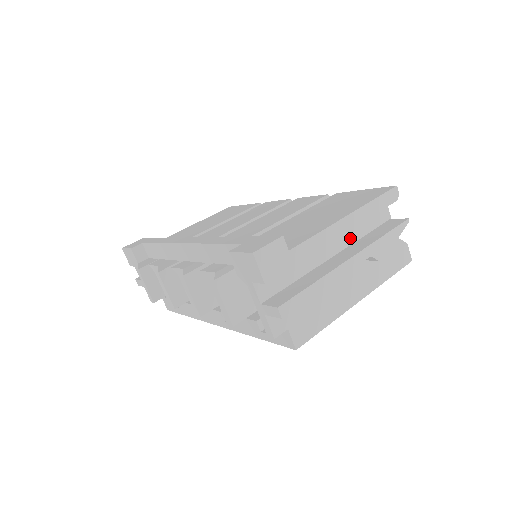
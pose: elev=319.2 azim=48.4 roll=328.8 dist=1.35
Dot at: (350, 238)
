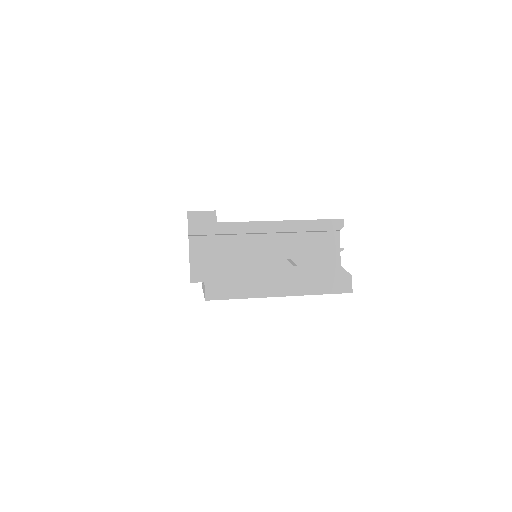
Dot at: (289, 244)
